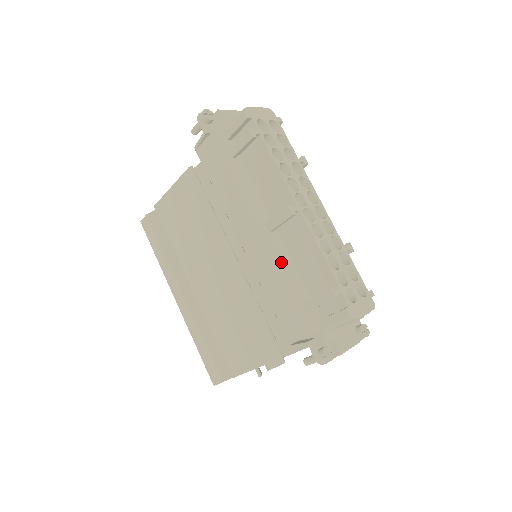
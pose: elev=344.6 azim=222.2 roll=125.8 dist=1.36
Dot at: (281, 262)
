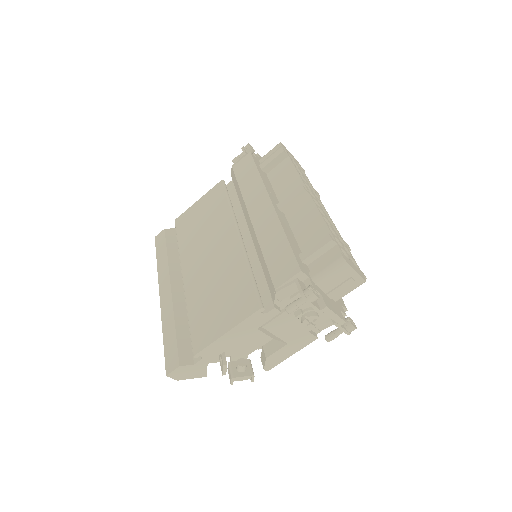
Dot at: (284, 225)
